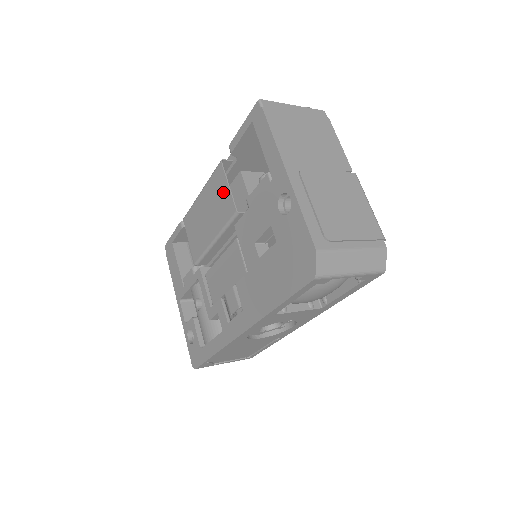
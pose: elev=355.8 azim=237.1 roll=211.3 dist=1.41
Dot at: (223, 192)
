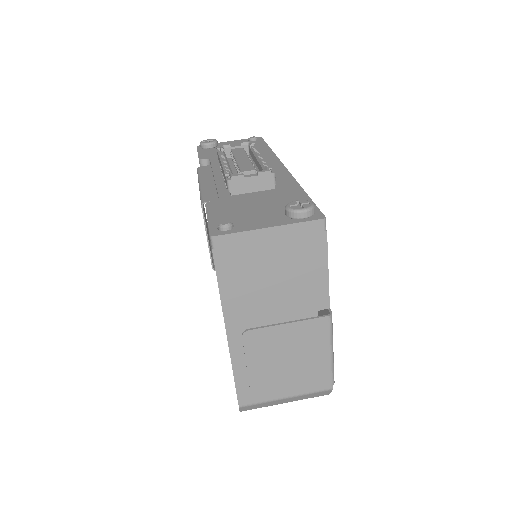
Dot at: occluded
